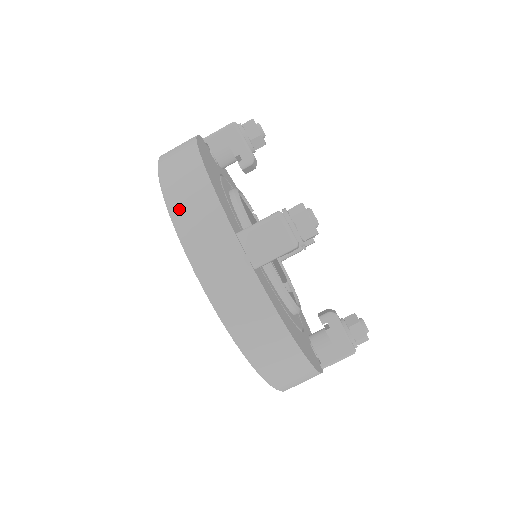
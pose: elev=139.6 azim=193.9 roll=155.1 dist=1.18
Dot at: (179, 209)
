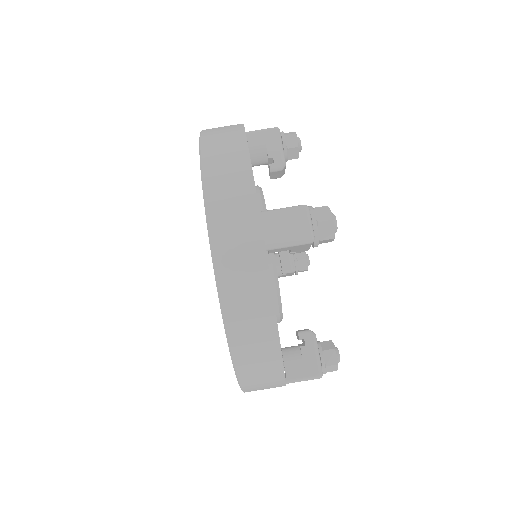
Dot at: (212, 173)
